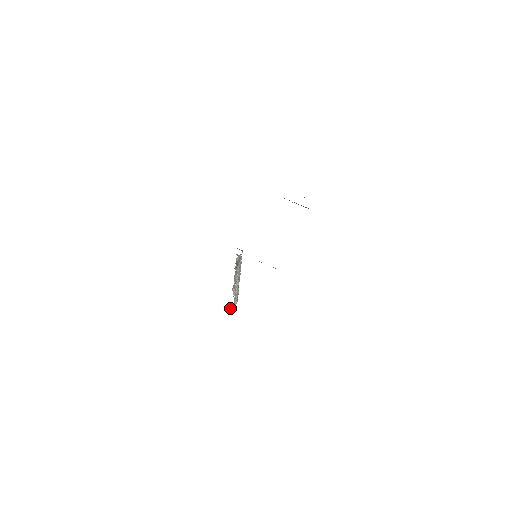
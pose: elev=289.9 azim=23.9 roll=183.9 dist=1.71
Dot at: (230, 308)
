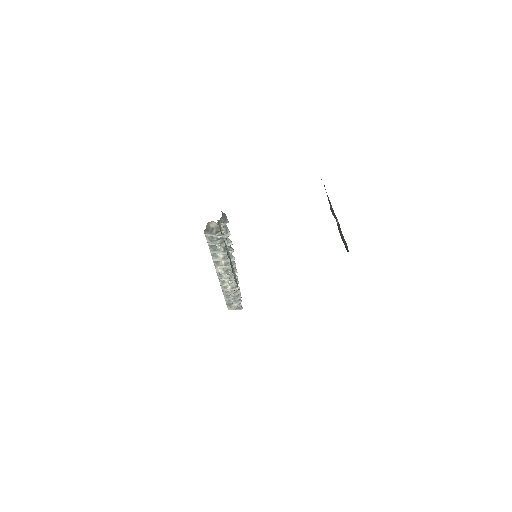
Dot at: occluded
